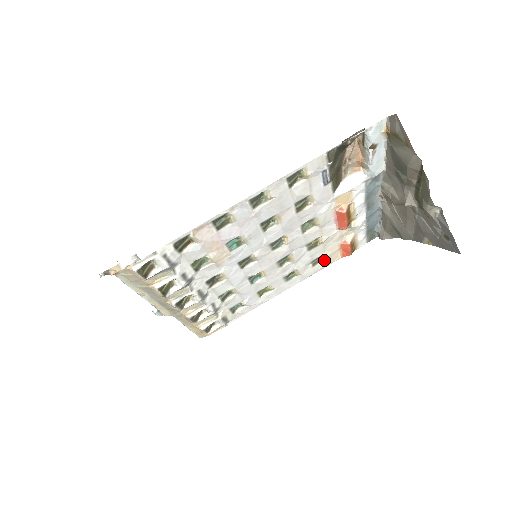
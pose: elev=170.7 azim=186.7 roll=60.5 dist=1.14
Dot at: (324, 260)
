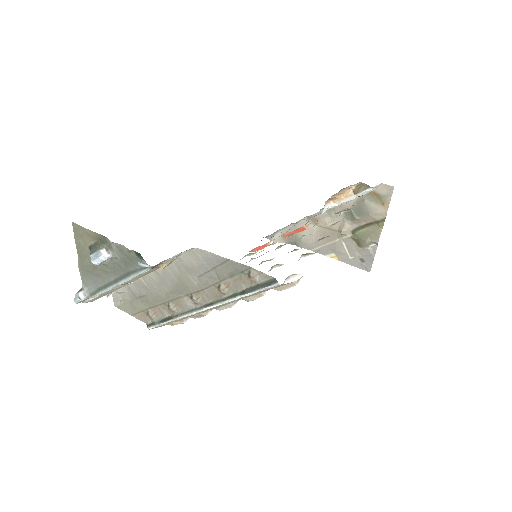
Dot at: (249, 255)
